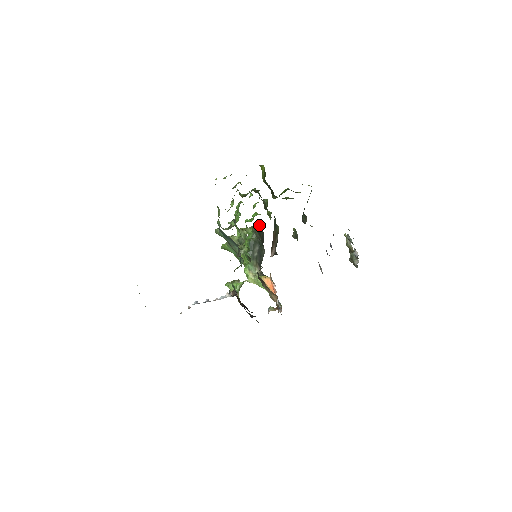
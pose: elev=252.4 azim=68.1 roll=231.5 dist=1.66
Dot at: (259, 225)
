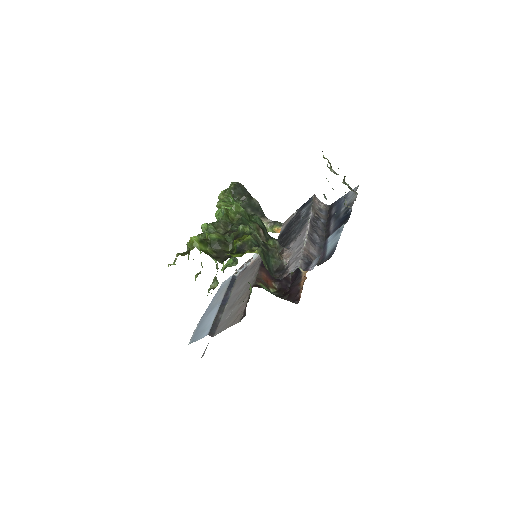
Dot at: (232, 186)
